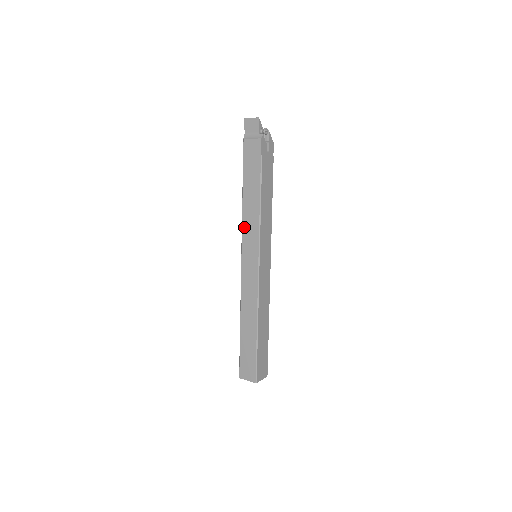
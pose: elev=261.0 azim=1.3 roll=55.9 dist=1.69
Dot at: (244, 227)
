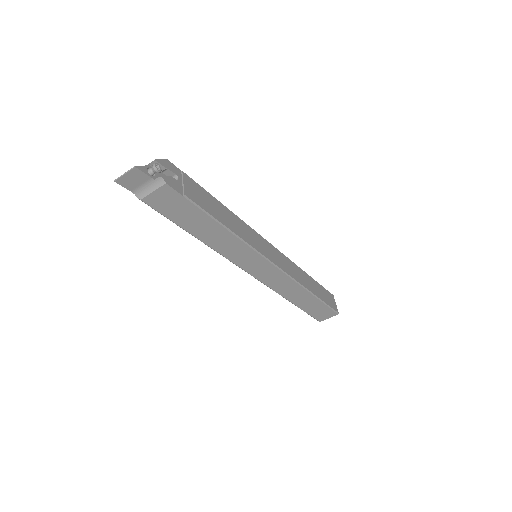
Dot at: (228, 256)
